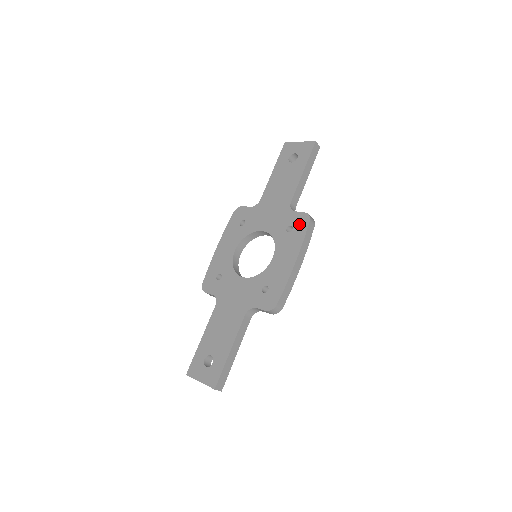
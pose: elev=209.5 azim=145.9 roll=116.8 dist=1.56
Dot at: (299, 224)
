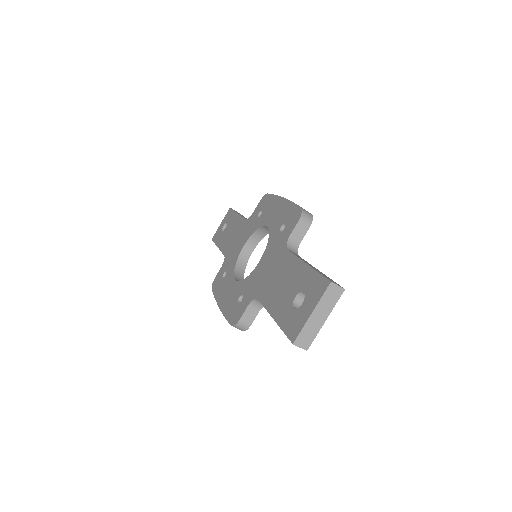
Dot at: (263, 204)
